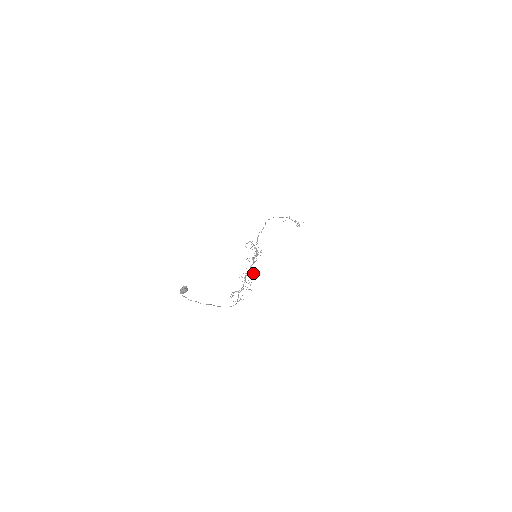
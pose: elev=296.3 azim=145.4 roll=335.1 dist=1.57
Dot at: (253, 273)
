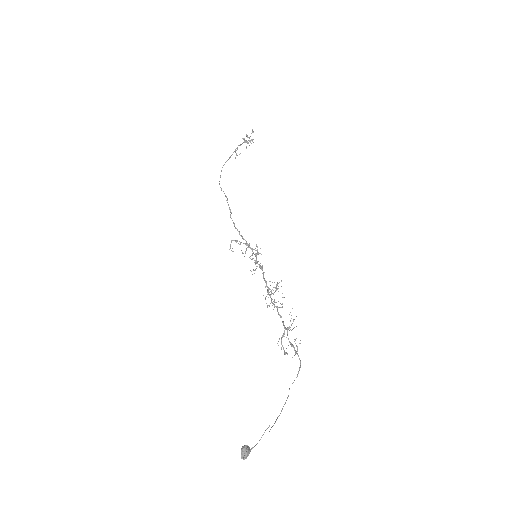
Dot at: (276, 288)
